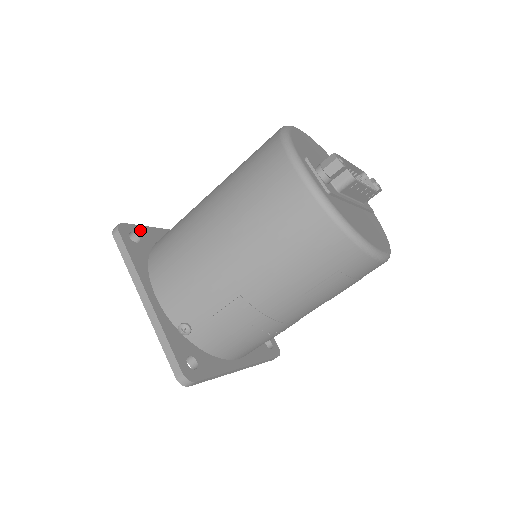
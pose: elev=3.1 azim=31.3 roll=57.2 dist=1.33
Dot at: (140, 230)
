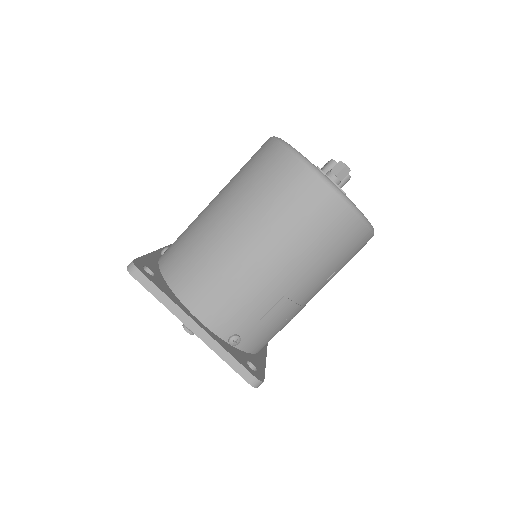
Dot at: (145, 262)
